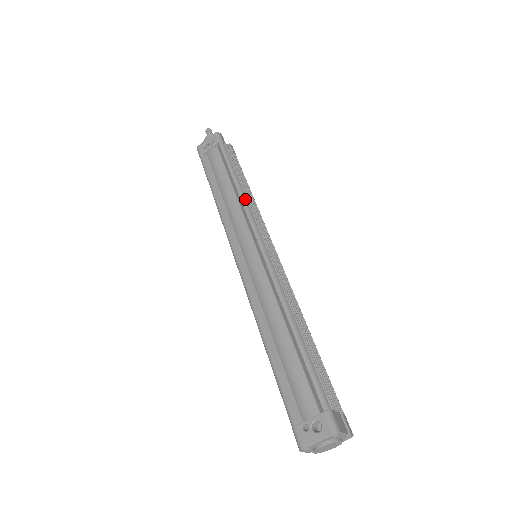
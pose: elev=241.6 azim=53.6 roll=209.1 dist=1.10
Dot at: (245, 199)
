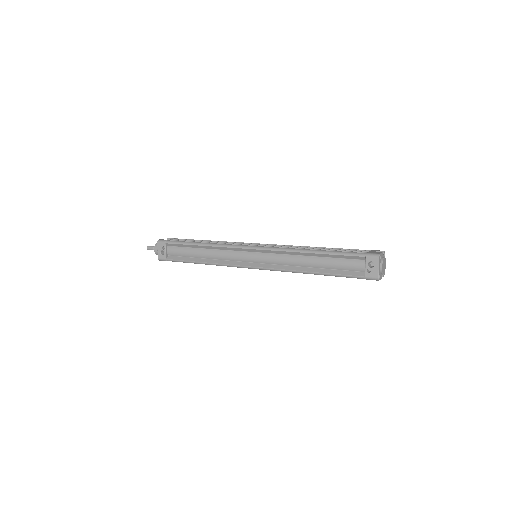
Dot at: (217, 244)
